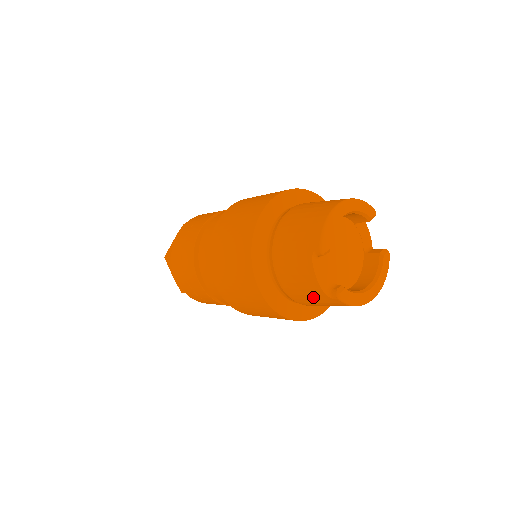
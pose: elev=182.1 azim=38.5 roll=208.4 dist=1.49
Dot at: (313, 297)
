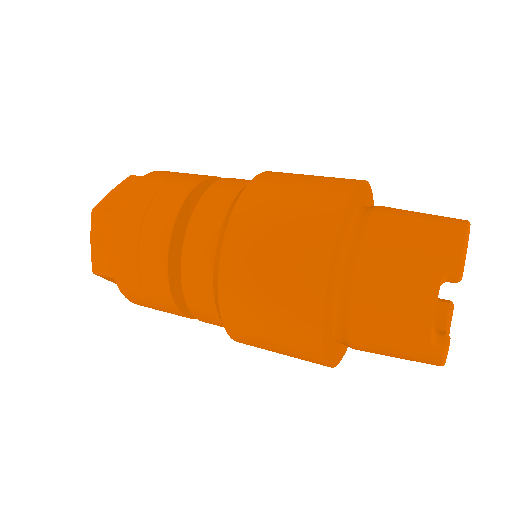
Dot at: (398, 338)
